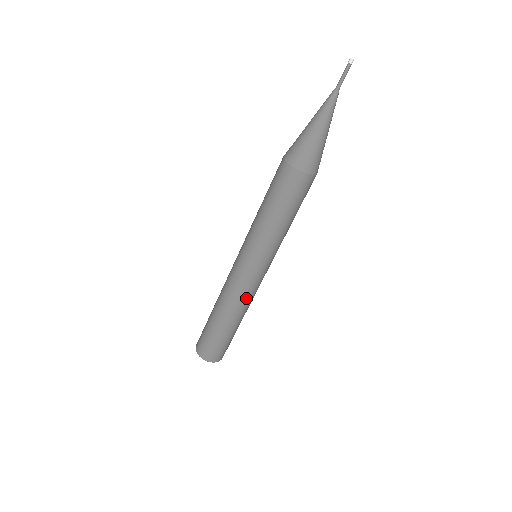
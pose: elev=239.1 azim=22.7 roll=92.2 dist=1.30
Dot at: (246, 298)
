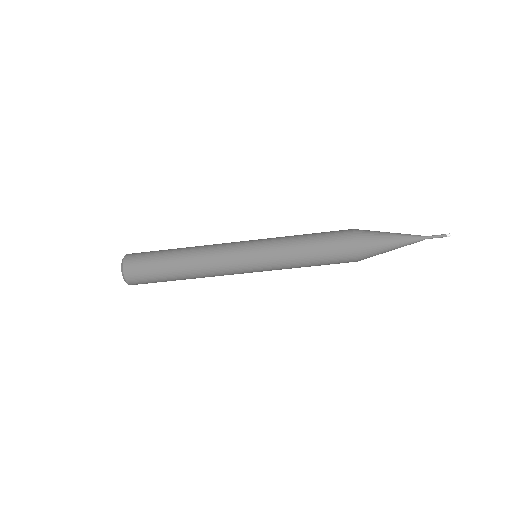
Dot at: occluded
